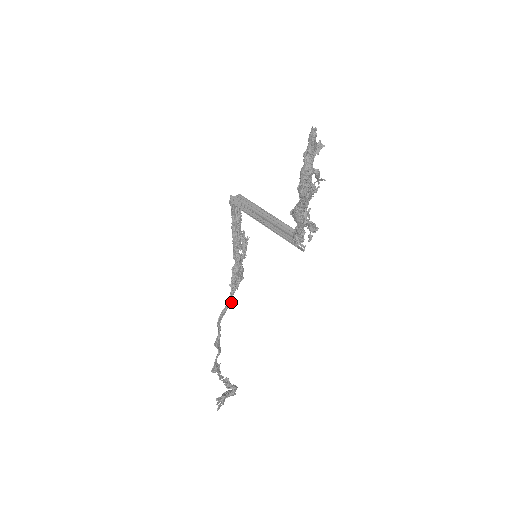
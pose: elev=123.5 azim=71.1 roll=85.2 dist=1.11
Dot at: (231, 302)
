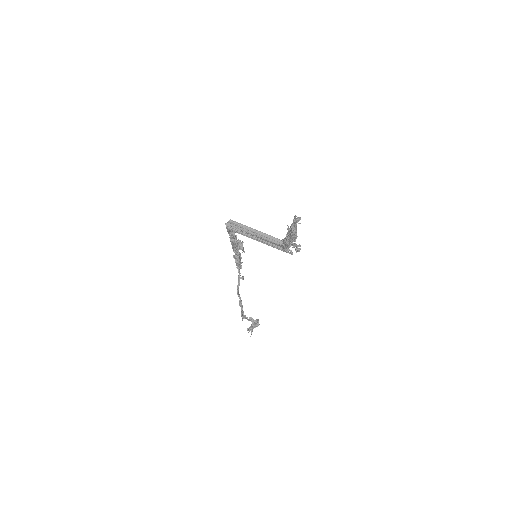
Dot at: (240, 277)
